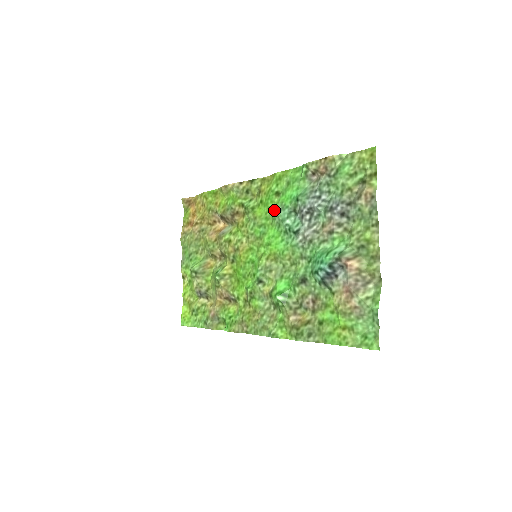
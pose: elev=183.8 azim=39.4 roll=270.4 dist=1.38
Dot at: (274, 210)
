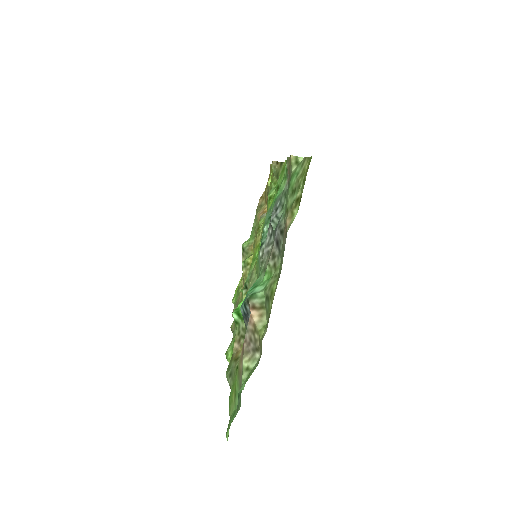
Dot at: occluded
